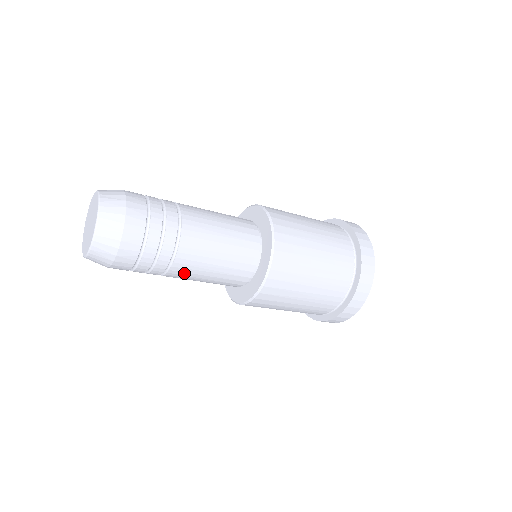
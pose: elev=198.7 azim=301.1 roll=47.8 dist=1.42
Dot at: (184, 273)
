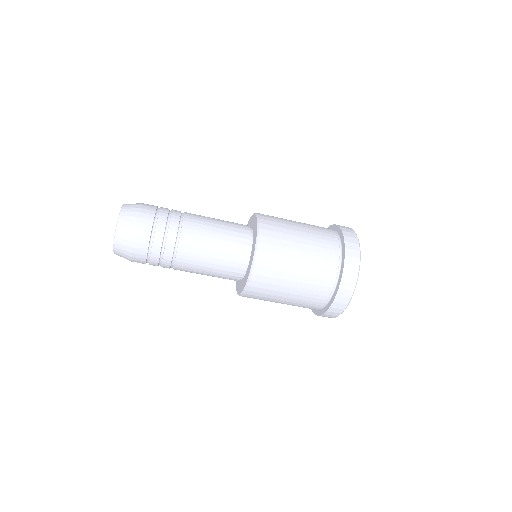
Dot at: (187, 264)
